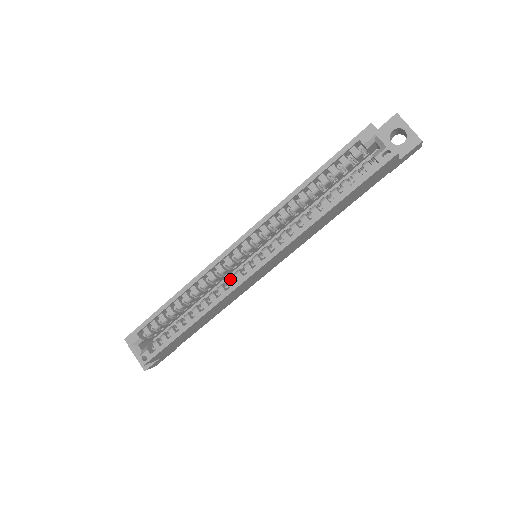
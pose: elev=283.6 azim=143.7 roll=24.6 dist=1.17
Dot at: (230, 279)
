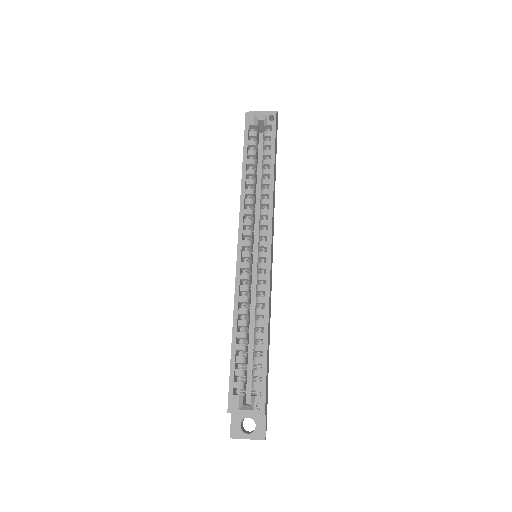
Dot at: (259, 274)
